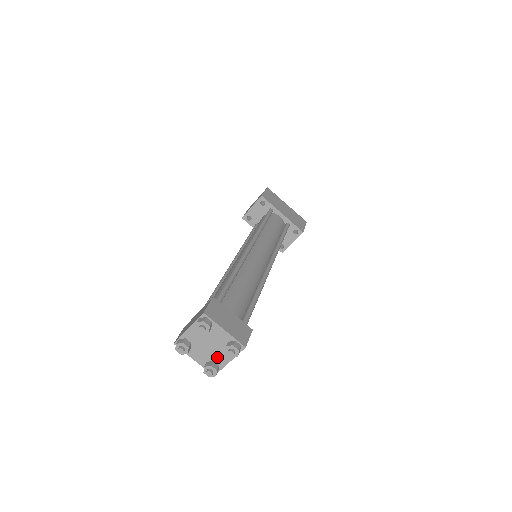
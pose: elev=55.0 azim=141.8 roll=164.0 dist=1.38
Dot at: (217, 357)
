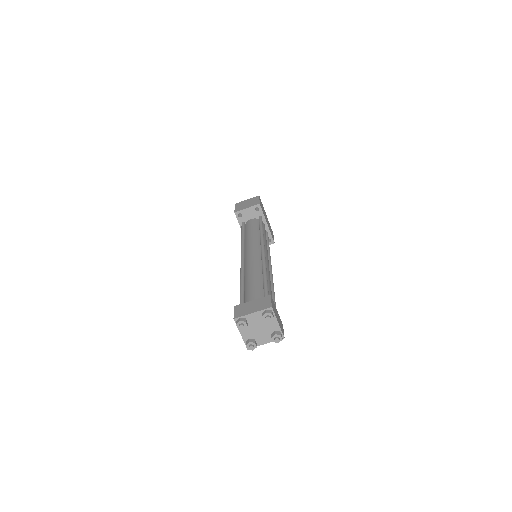
Dot at: (259, 338)
